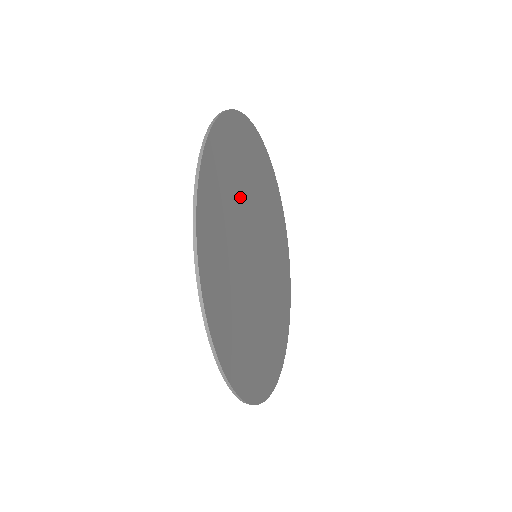
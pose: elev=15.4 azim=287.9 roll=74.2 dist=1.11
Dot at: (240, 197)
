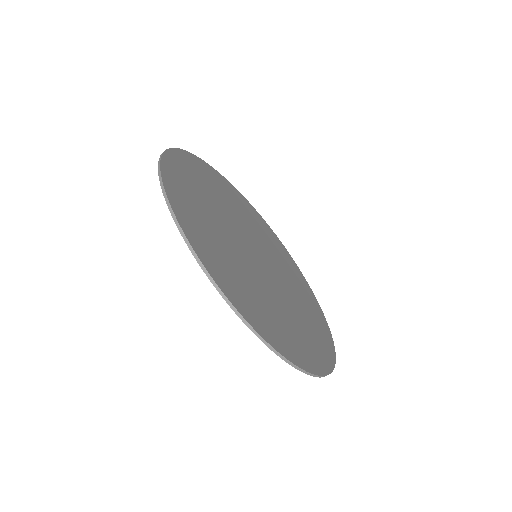
Dot at: (243, 218)
